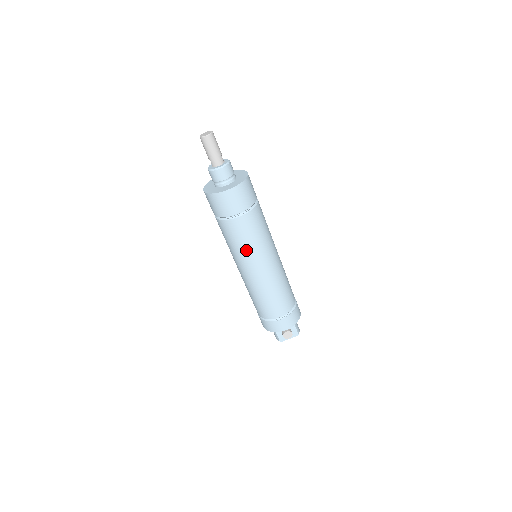
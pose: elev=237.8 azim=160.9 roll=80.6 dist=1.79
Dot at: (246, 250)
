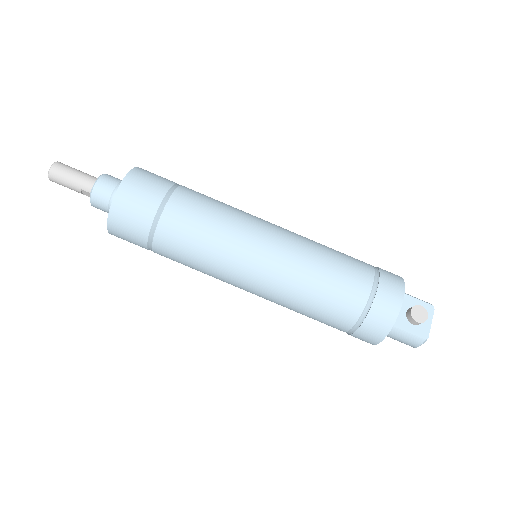
Dot at: (222, 236)
